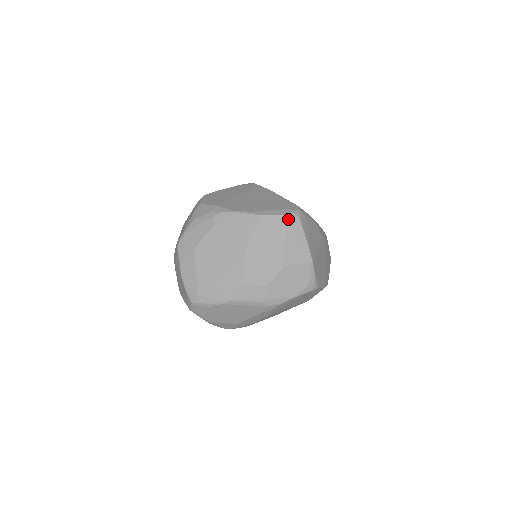
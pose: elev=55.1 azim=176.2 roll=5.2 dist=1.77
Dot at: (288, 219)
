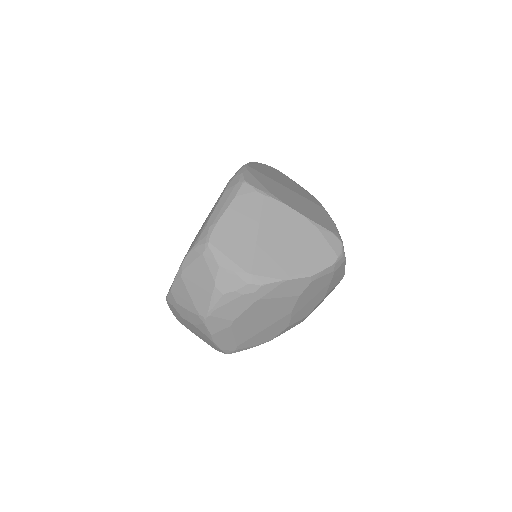
Dot at: (337, 265)
